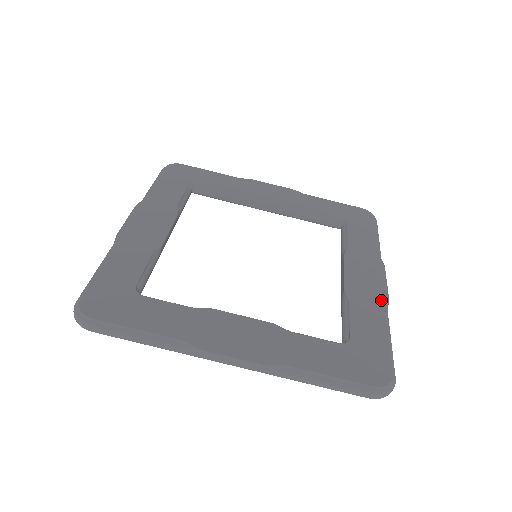
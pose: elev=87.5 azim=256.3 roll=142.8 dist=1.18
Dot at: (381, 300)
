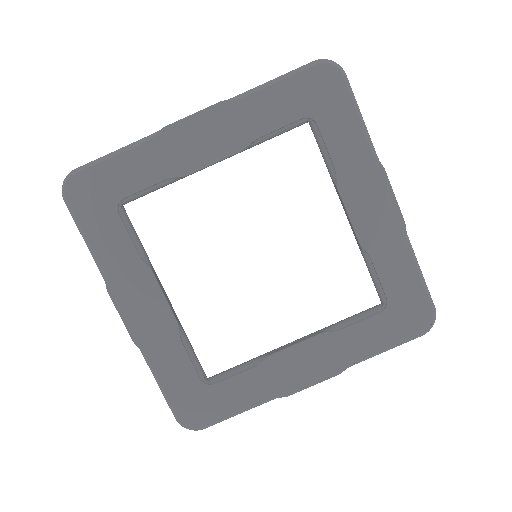
Dot at: (398, 230)
